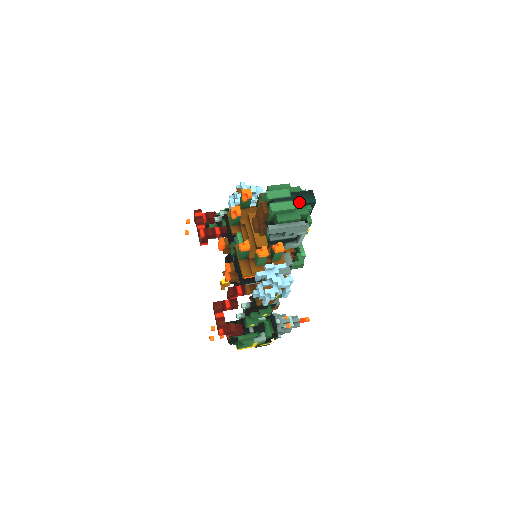
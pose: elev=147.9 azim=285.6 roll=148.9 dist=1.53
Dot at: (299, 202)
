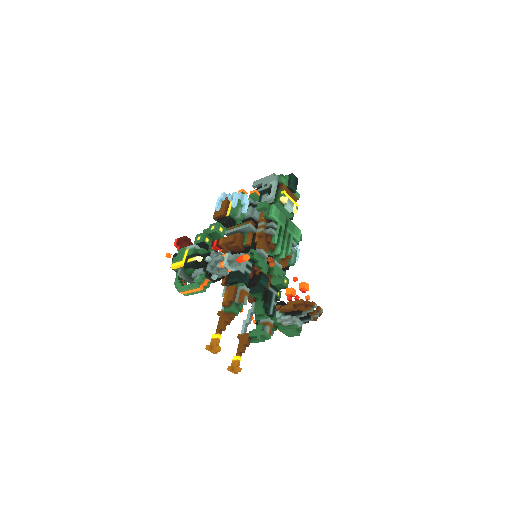
Dot at: occluded
